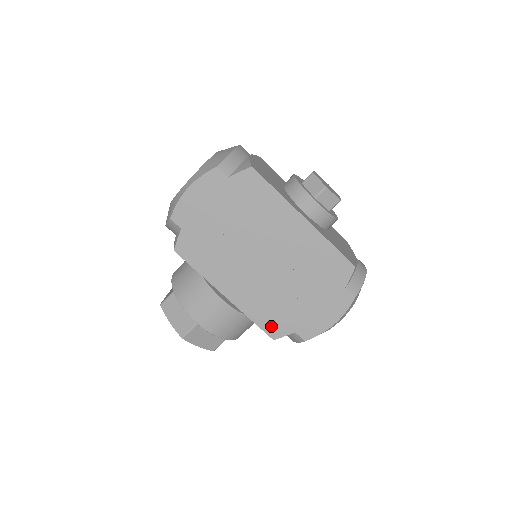
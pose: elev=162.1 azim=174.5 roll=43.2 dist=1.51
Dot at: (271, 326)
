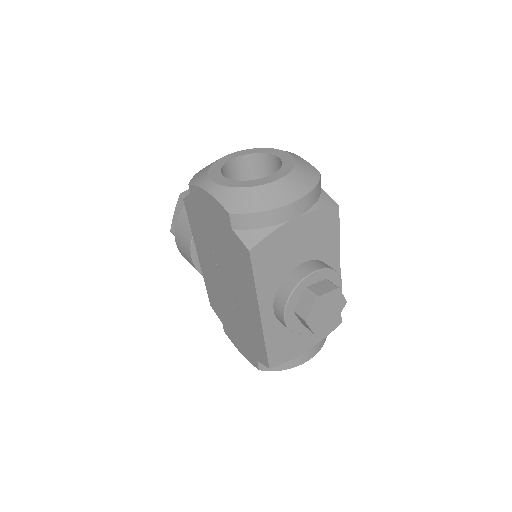
Dot at: (213, 302)
